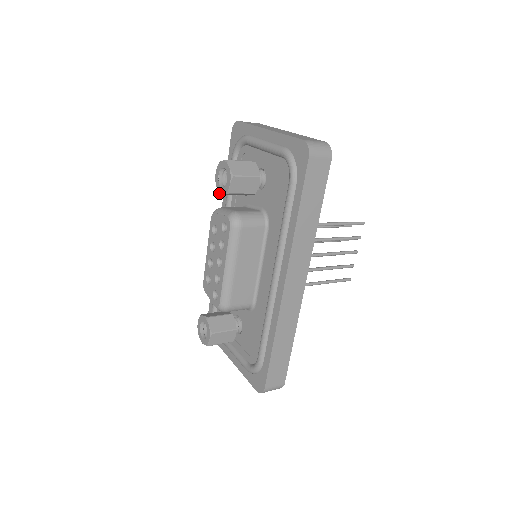
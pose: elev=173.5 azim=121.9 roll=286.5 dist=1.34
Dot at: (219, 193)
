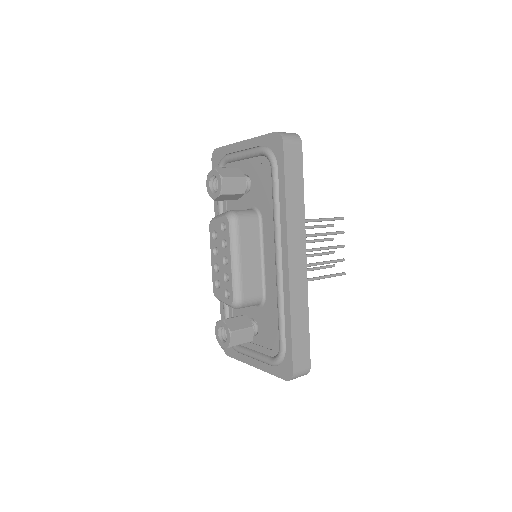
Dot at: (213, 199)
